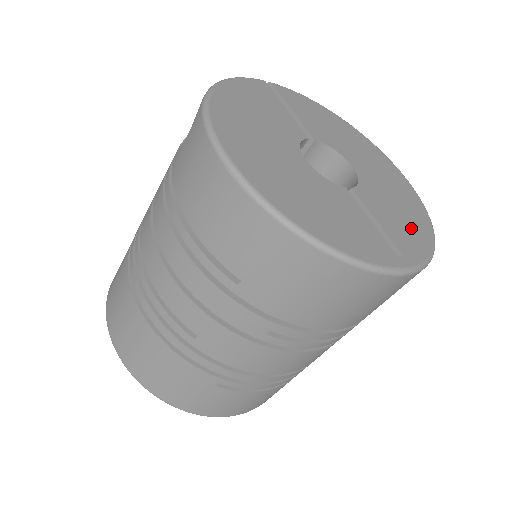
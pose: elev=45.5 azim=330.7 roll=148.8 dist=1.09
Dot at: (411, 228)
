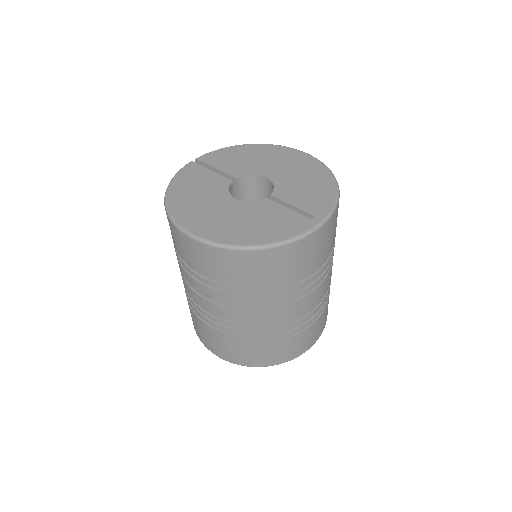
Dot at: (318, 192)
